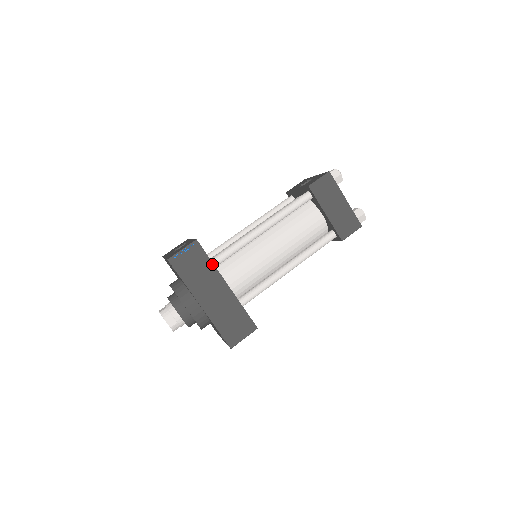
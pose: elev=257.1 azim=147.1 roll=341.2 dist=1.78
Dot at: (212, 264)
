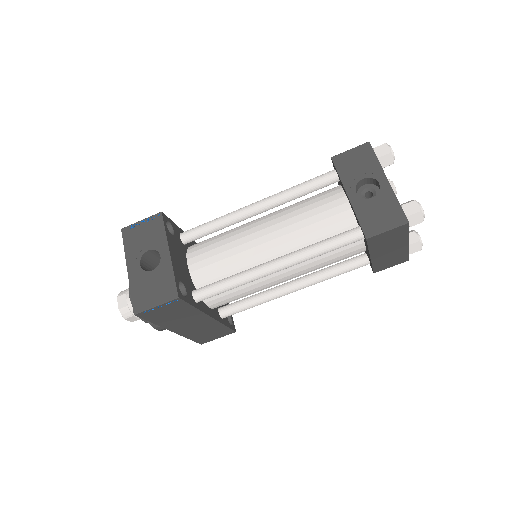
Dot at: (195, 309)
